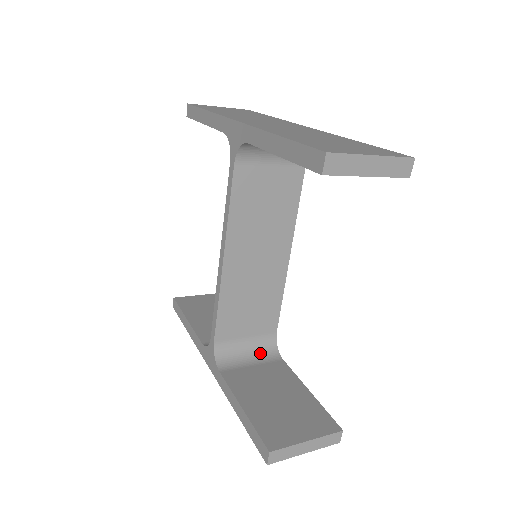
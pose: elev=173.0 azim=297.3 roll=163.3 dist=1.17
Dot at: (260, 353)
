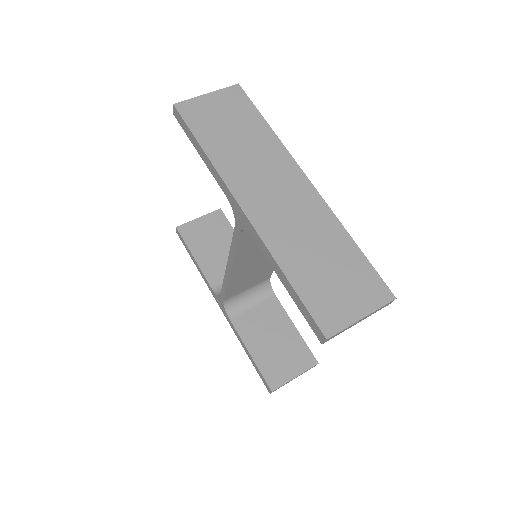
Dot at: (258, 294)
